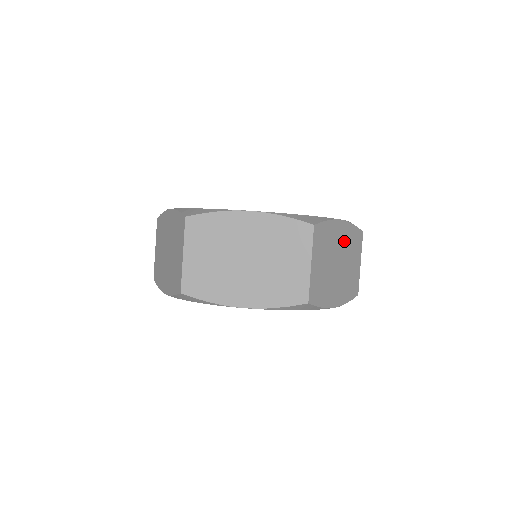
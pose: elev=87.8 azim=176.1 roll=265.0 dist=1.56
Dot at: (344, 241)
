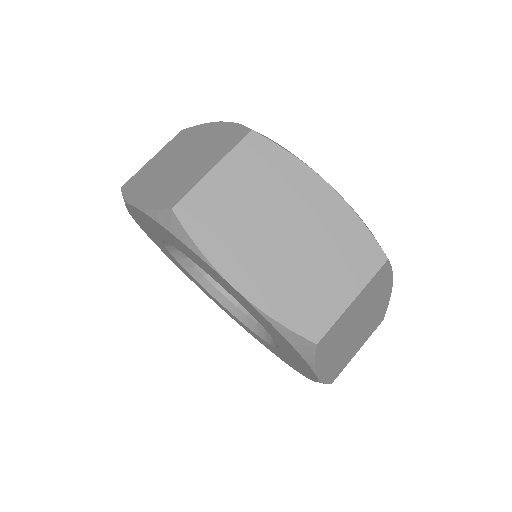
Dot at: (375, 311)
